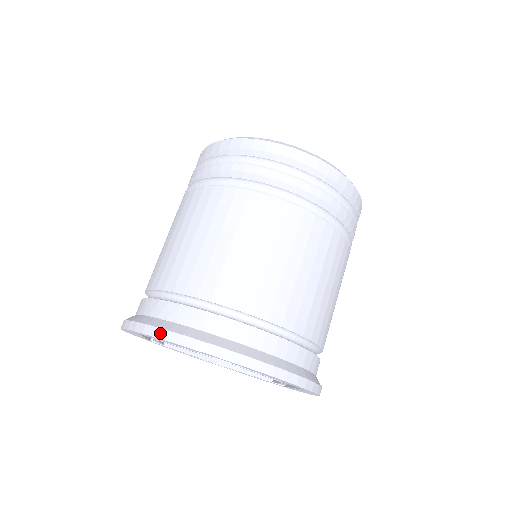
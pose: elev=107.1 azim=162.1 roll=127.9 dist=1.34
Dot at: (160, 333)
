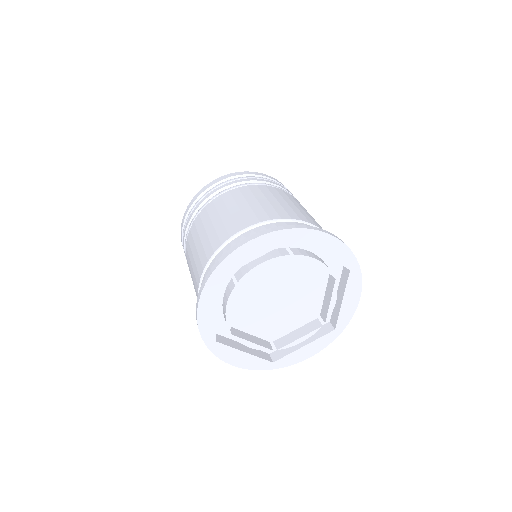
Dot at: (242, 242)
